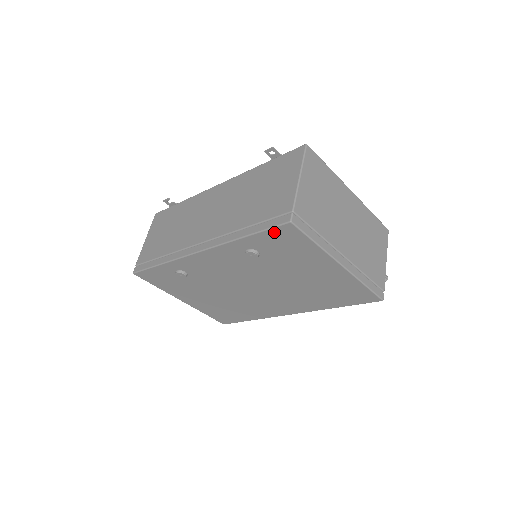
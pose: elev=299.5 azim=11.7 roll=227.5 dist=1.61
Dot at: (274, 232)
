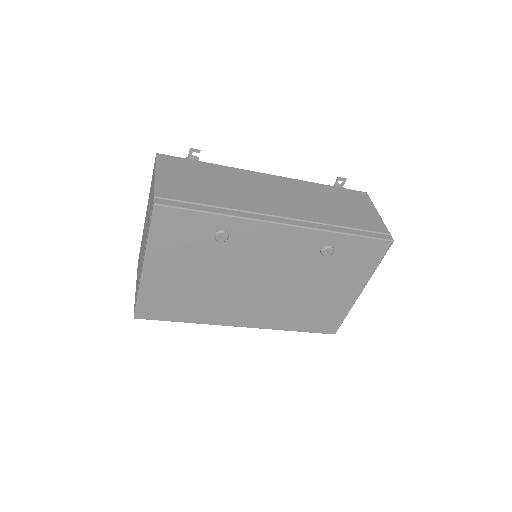
Dot at: (372, 242)
